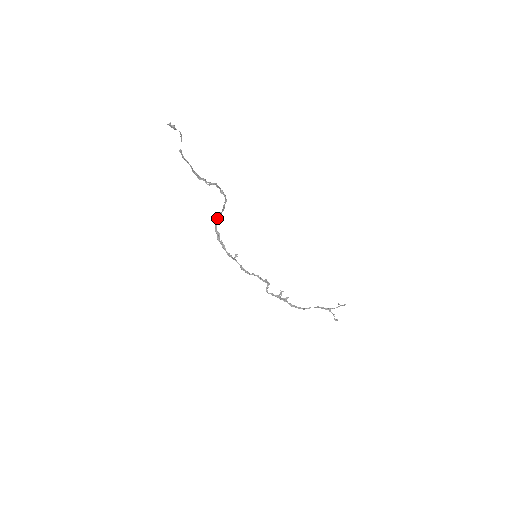
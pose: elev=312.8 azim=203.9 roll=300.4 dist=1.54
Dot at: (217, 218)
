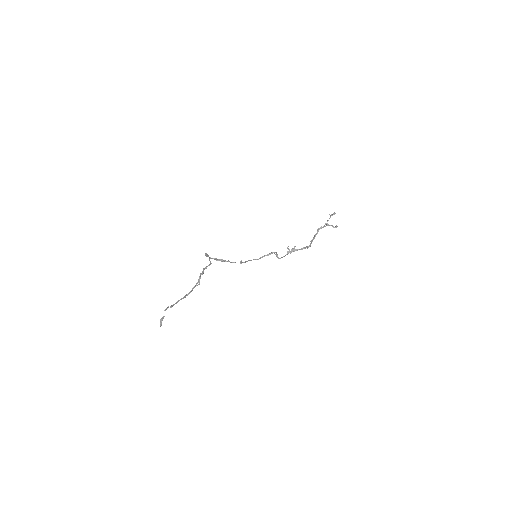
Dot at: (205, 255)
